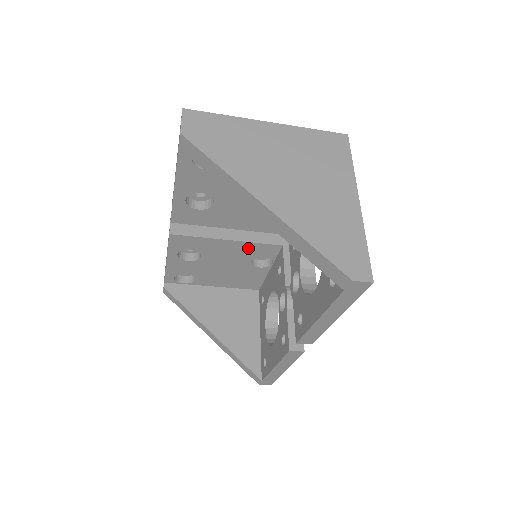
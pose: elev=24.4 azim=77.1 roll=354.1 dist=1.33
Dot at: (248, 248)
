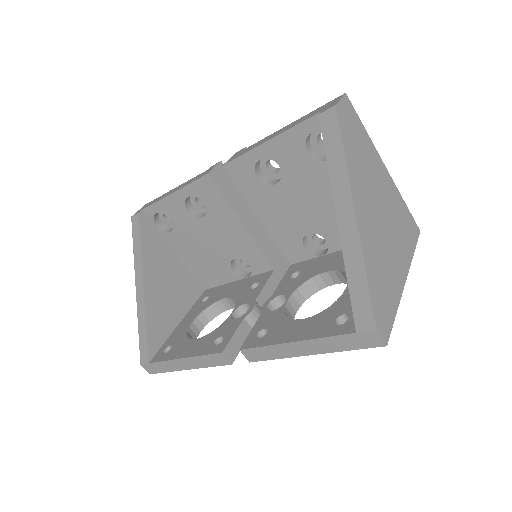
Dot at: (247, 246)
